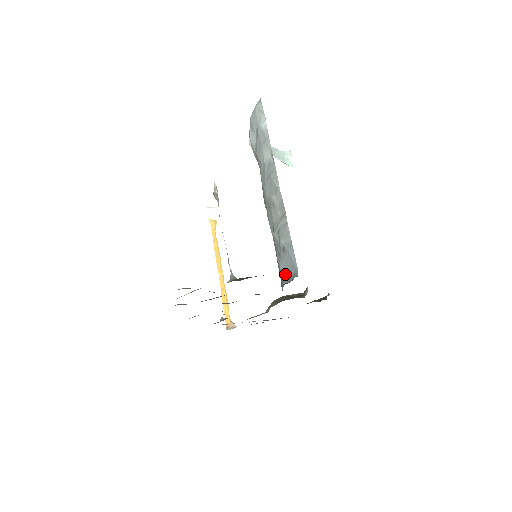
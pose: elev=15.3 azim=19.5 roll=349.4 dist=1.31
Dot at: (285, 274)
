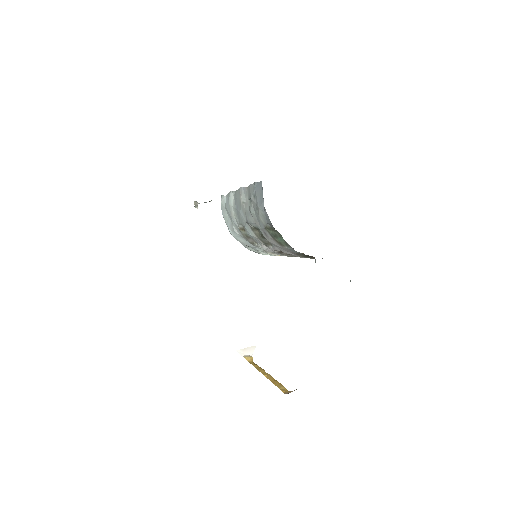
Dot at: (261, 201)
